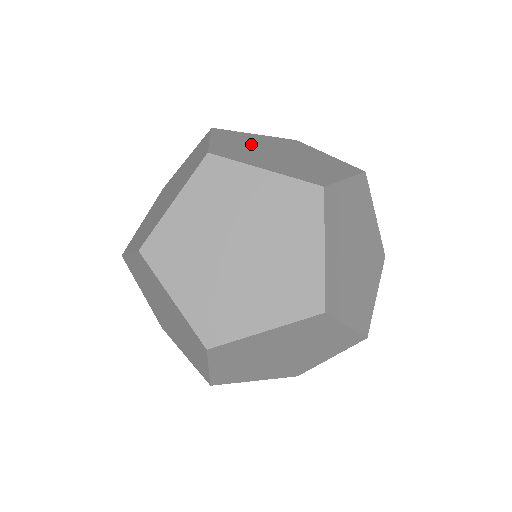
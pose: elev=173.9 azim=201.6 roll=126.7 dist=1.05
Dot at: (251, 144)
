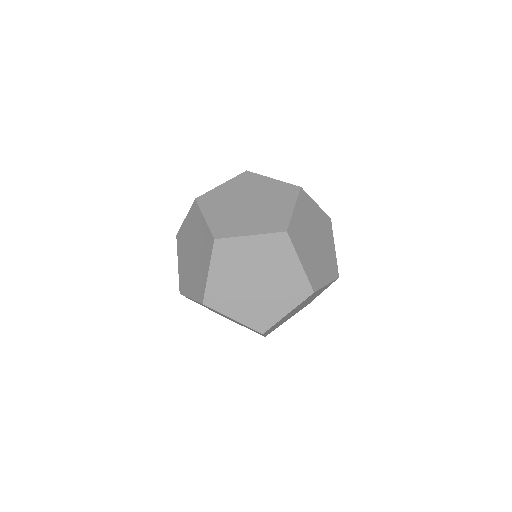
Dot at: occluded
